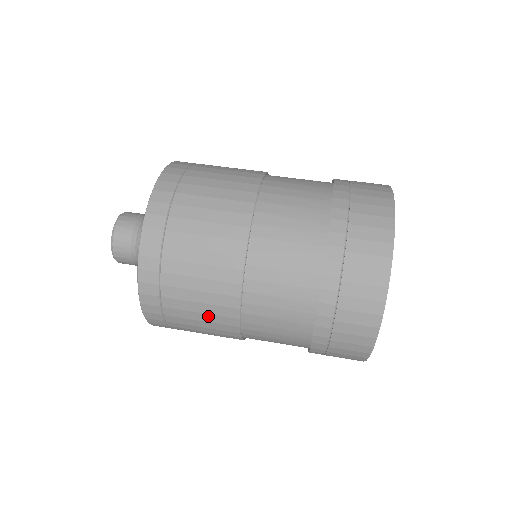
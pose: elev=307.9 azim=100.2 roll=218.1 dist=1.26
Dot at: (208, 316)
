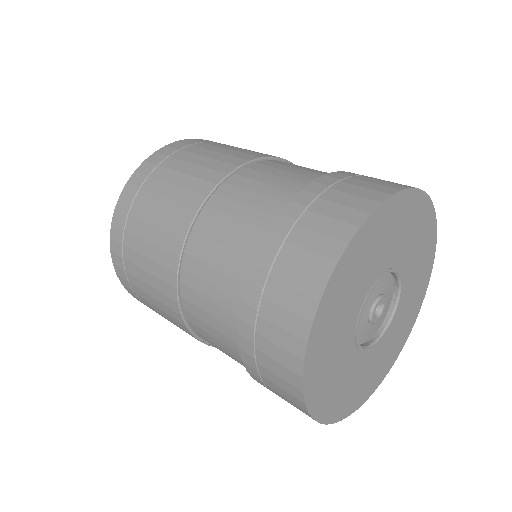
Dot at: occluded
